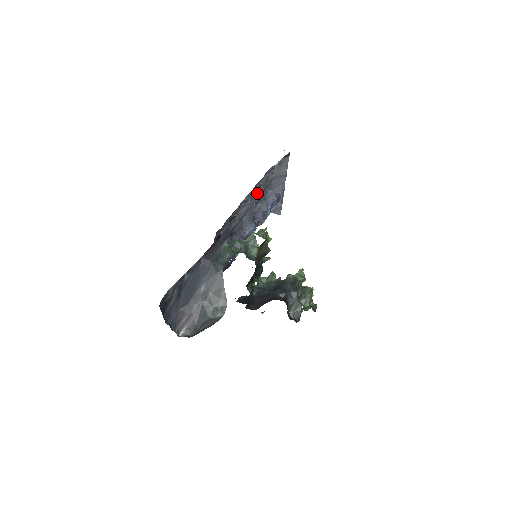
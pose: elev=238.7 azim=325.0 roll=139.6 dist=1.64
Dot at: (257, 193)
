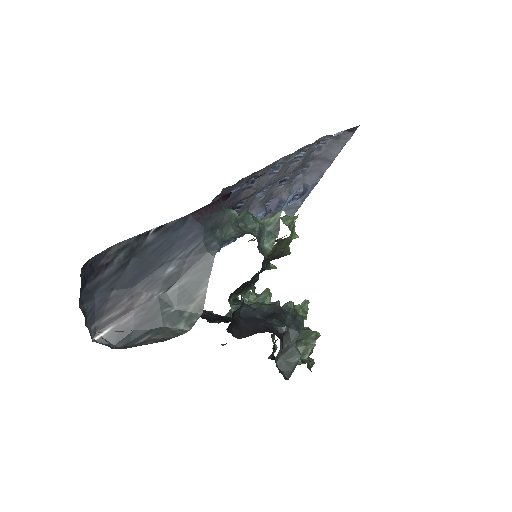
Dot at: (291, 165)
